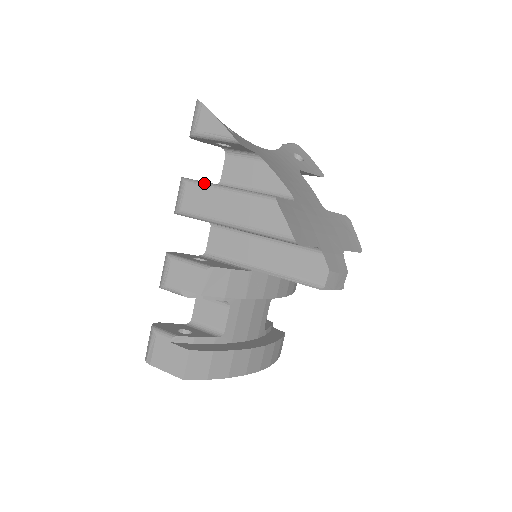
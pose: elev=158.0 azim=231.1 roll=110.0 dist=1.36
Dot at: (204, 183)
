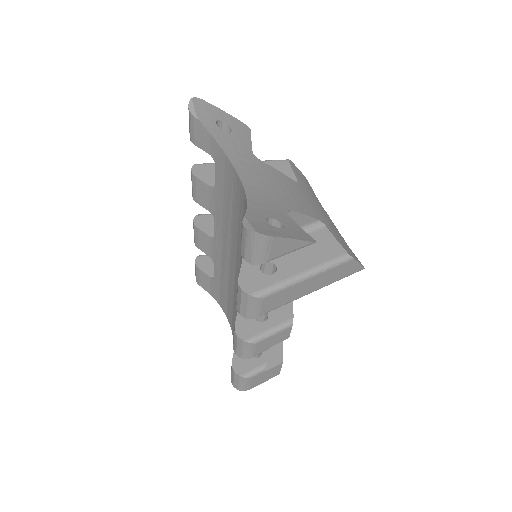
Dot at: (282, 286)
